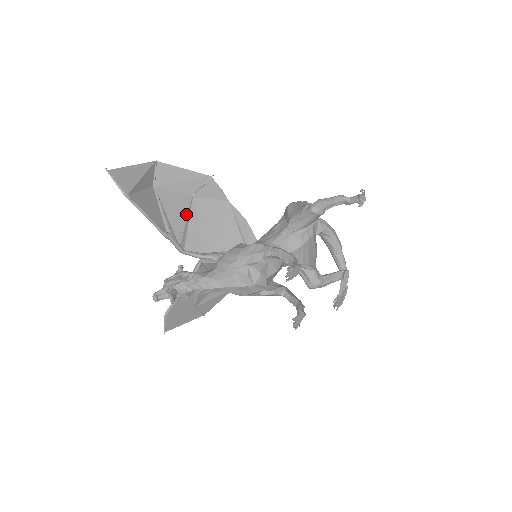
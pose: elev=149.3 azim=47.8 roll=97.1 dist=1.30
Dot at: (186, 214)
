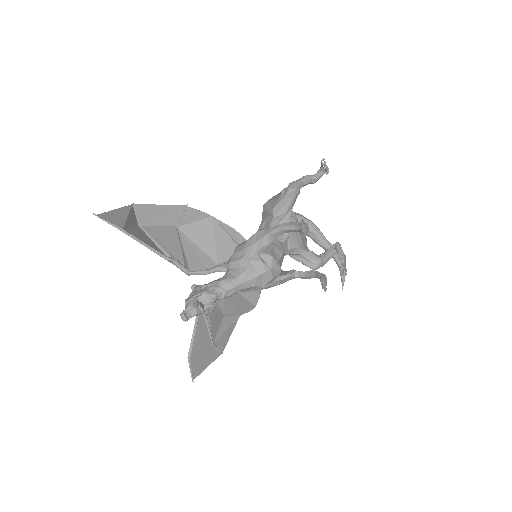
Dot at: (178, 242)
